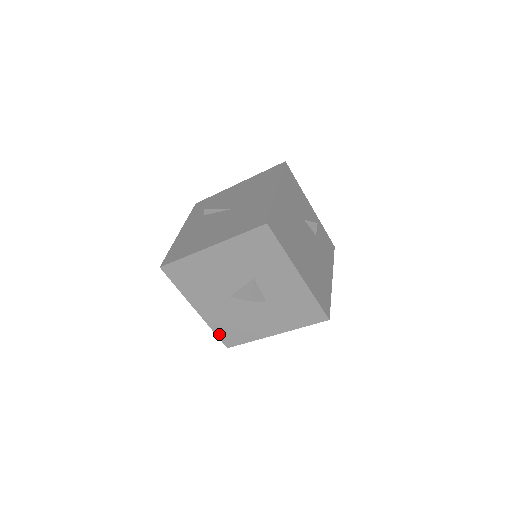
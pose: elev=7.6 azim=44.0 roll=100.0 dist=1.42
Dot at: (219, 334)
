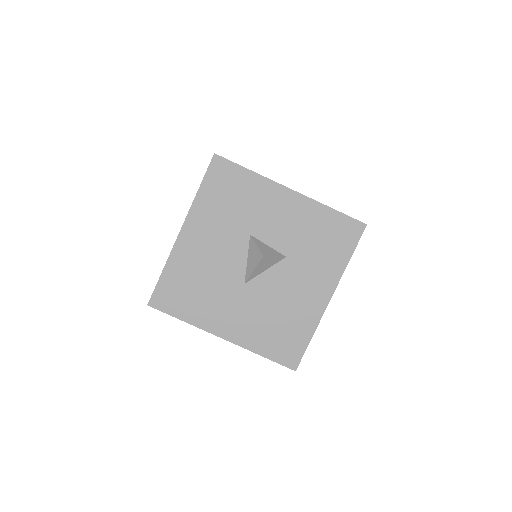
Dot at: (271, 355)
